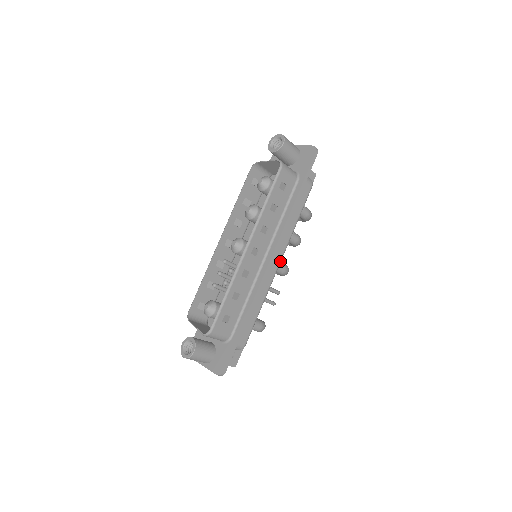
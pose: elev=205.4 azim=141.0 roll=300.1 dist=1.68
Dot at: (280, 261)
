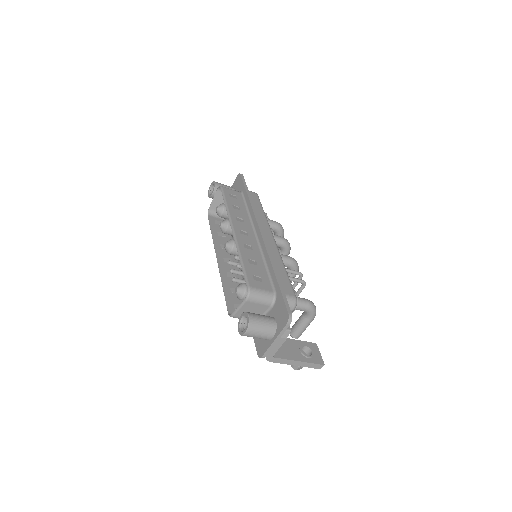
Dot at: (273, 237)
